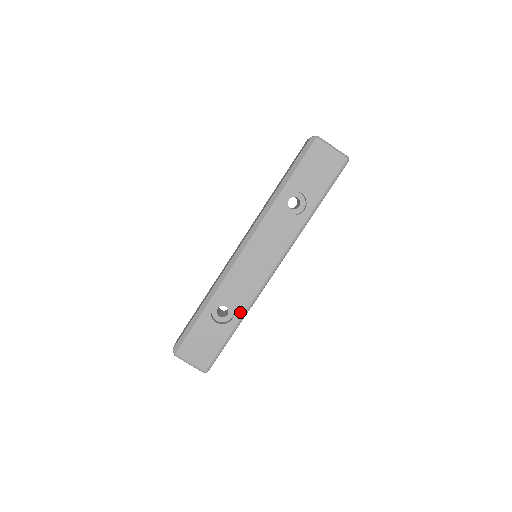
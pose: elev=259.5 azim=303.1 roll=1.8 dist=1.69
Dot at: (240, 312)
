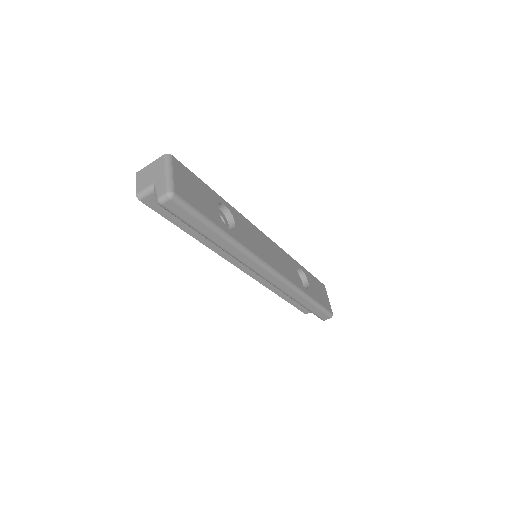
Dot at: (237, 237)
